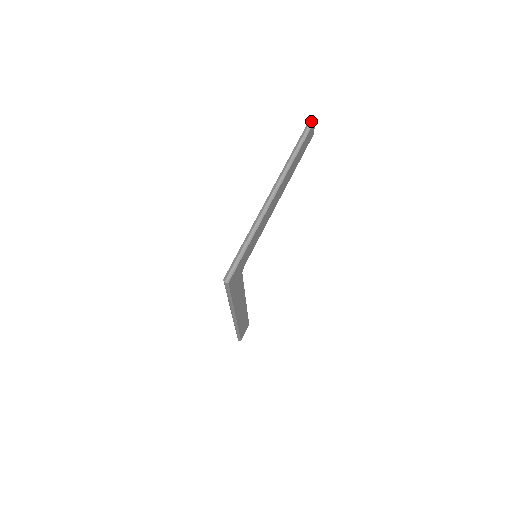
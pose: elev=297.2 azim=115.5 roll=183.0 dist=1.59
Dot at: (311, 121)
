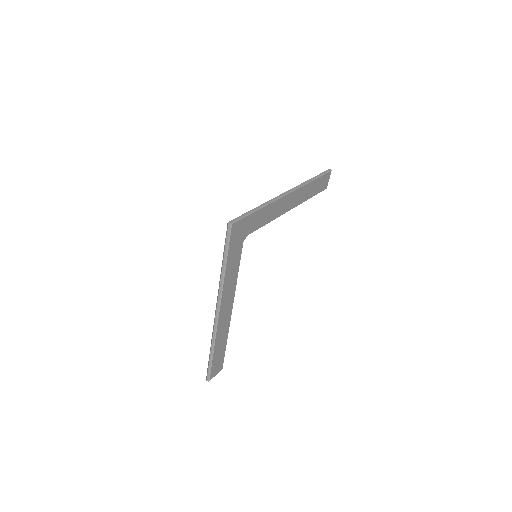
Dot at: (327, 170)
